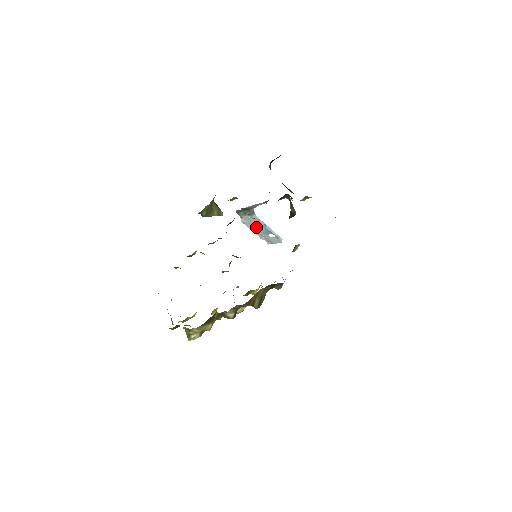
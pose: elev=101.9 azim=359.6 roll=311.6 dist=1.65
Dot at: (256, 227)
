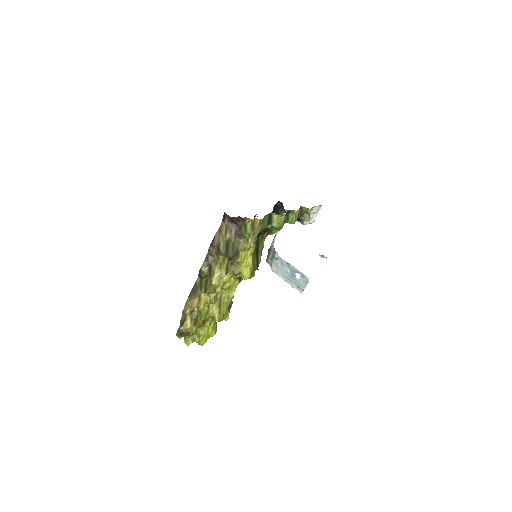
Dot at: (283, 271)
